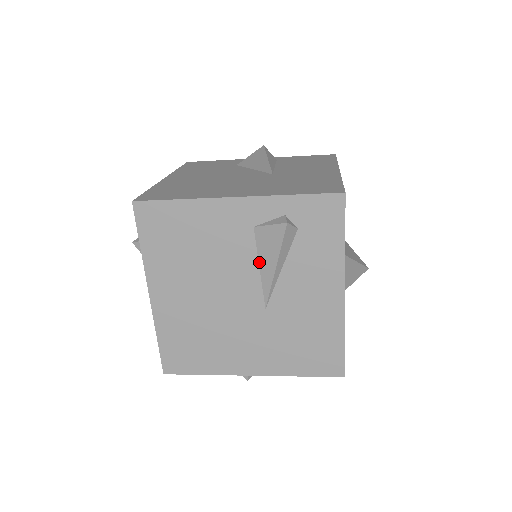
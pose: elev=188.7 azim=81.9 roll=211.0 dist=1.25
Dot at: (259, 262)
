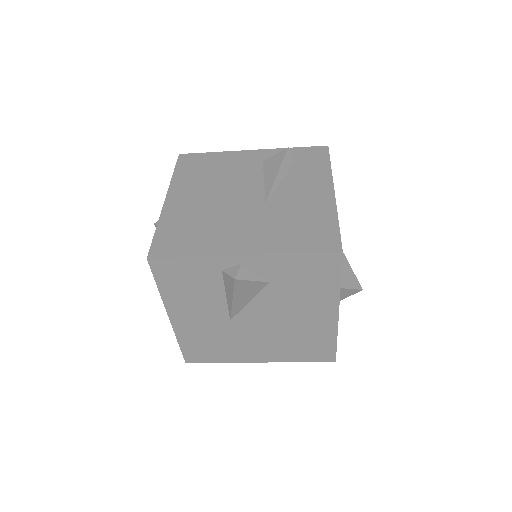
Dot at: (264, 177)
